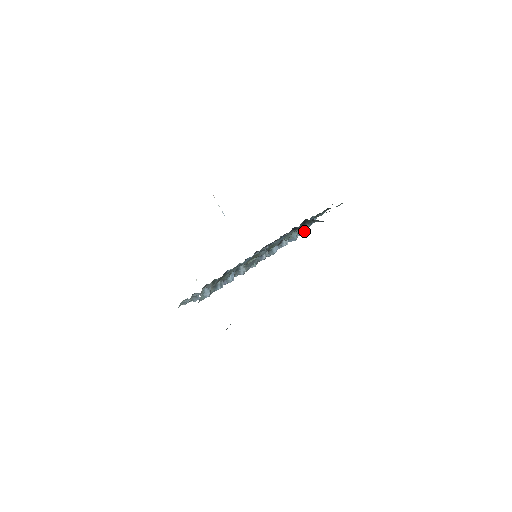
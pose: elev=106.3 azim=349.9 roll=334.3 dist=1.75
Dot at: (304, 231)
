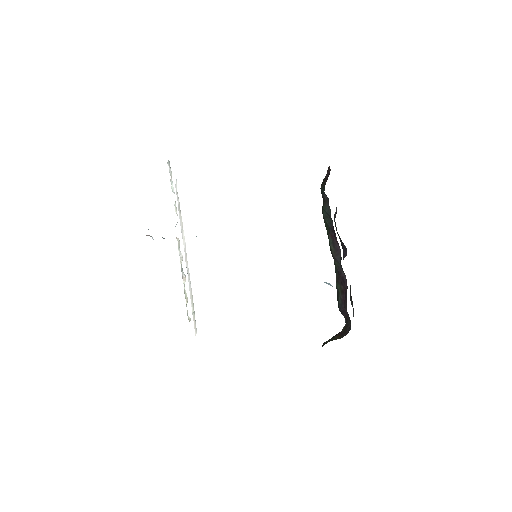
Dot at: occluded
